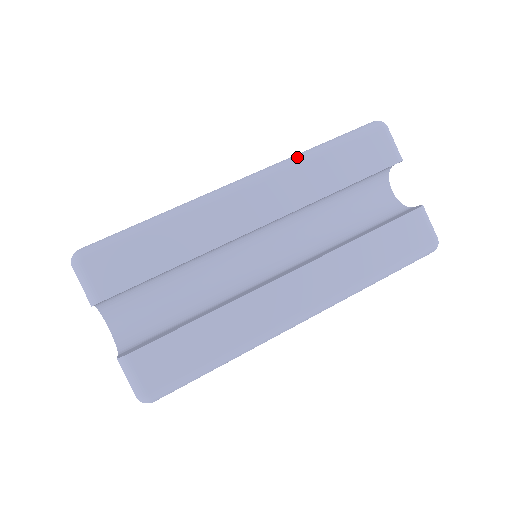
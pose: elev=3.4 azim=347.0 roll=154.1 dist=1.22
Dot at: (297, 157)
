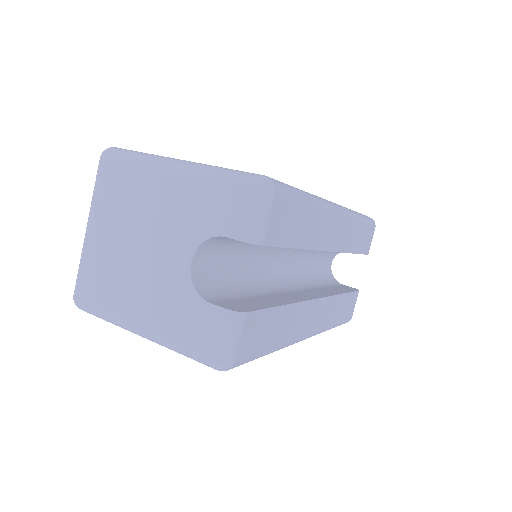
Dot at: (355, 213)
